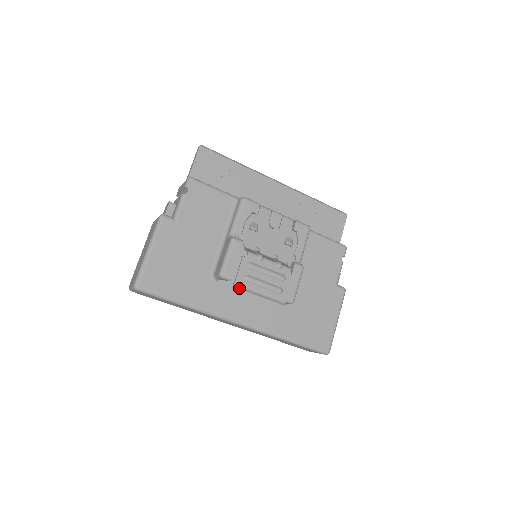
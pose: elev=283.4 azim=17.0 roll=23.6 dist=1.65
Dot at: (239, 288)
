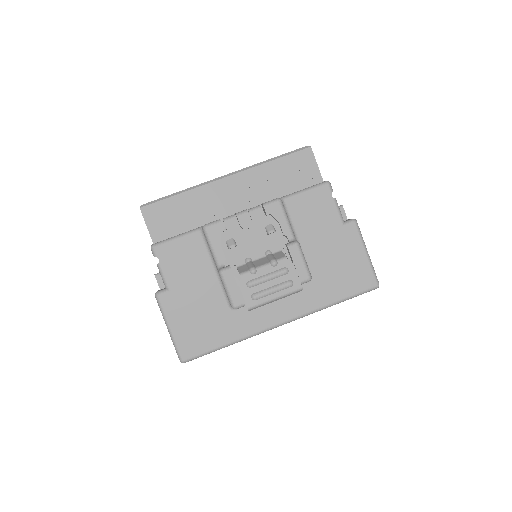
Dot at: (255, 308)
